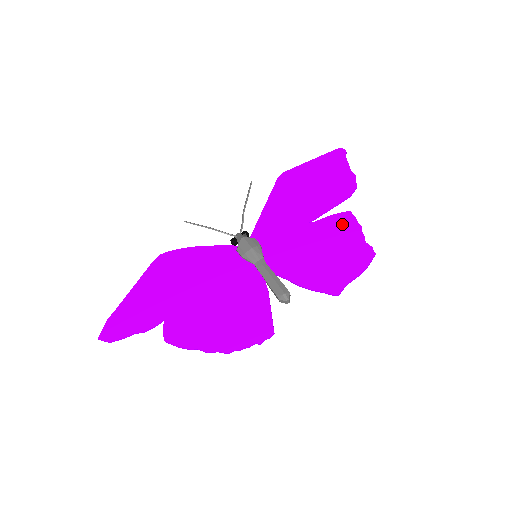
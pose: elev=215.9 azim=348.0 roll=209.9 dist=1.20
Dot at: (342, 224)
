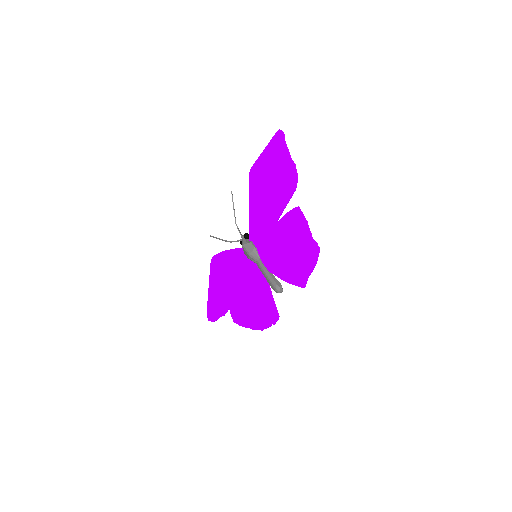
Dot at: (295, 221)
